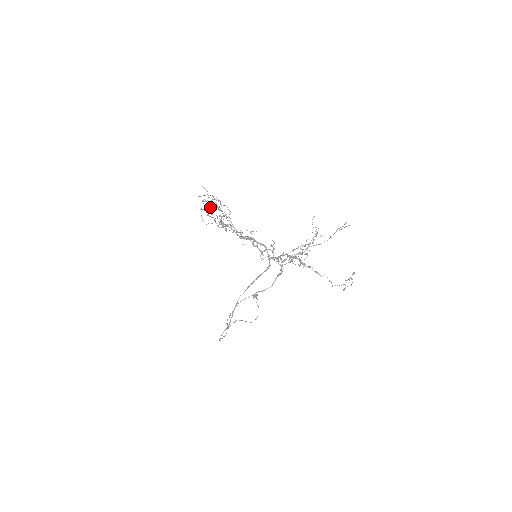
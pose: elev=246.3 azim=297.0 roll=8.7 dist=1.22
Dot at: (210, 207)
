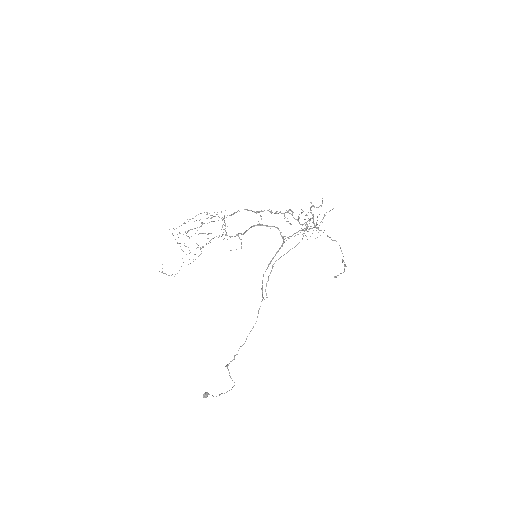
Dot at: occluded
